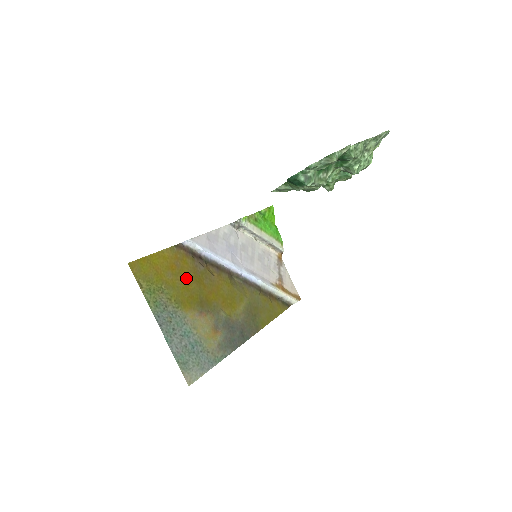
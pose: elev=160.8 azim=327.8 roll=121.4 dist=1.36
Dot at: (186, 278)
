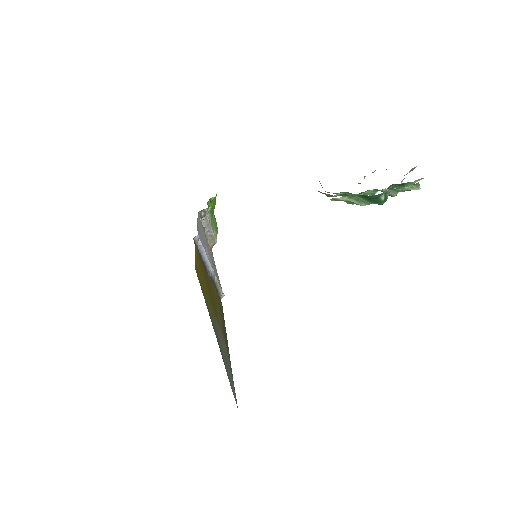
Dot at: (206, 281)
